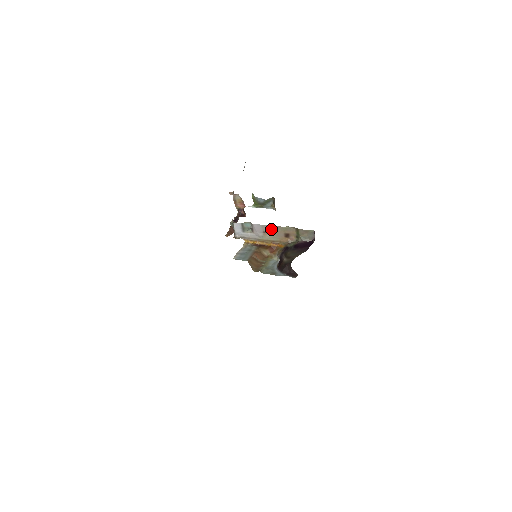
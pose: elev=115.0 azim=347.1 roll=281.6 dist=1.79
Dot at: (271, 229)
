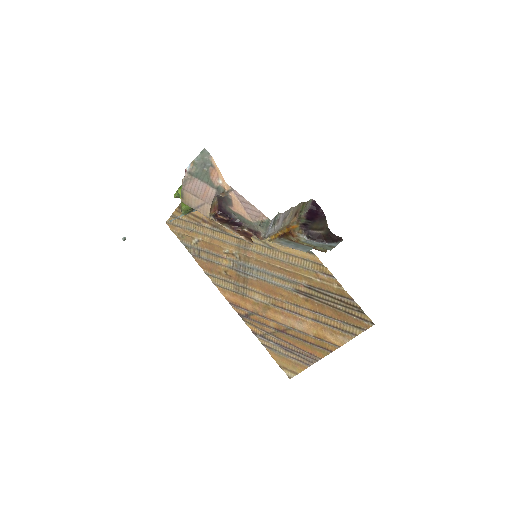
Dot at: (289, 213)
